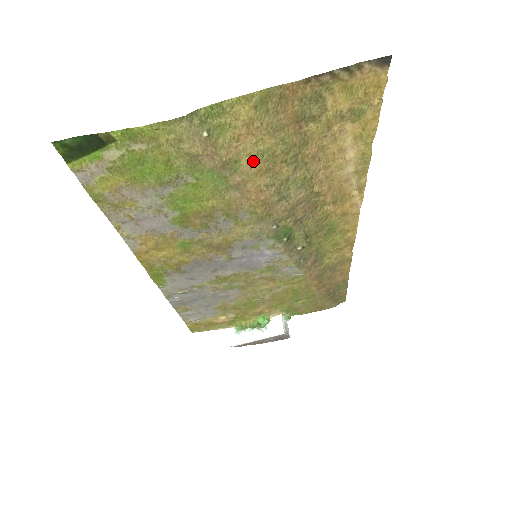
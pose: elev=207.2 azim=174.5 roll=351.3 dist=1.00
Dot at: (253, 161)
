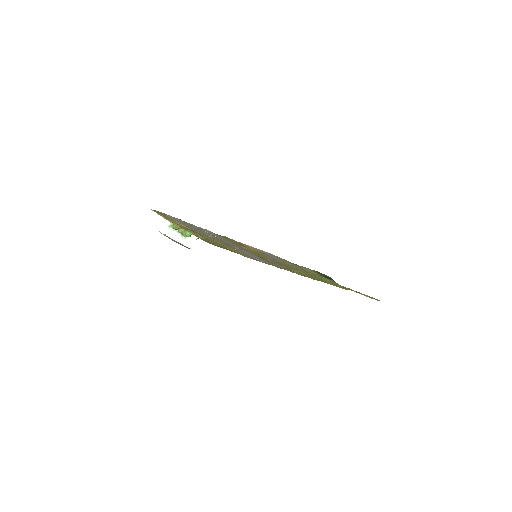
Dot at: occluded
